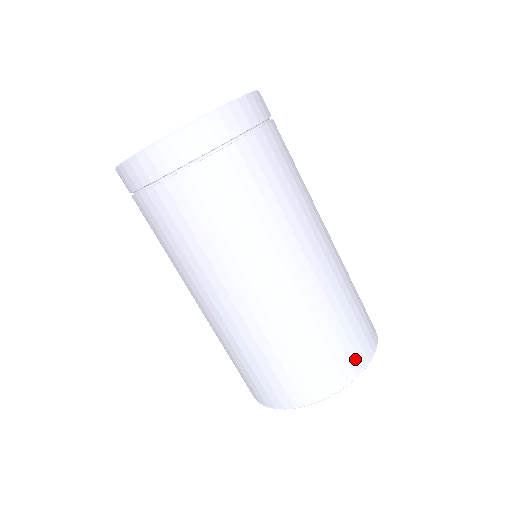
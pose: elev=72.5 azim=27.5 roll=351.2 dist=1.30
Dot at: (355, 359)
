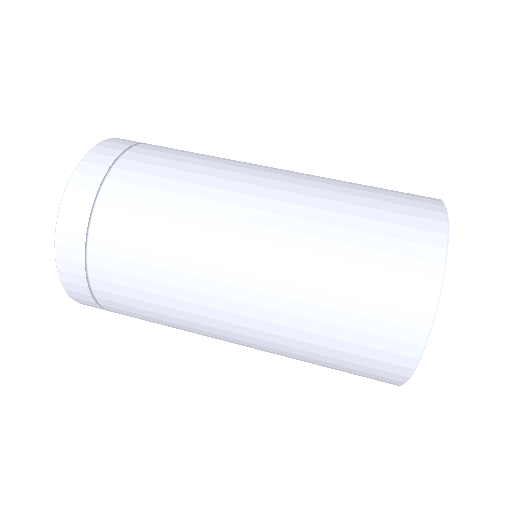
Dot at: (419, 196)
